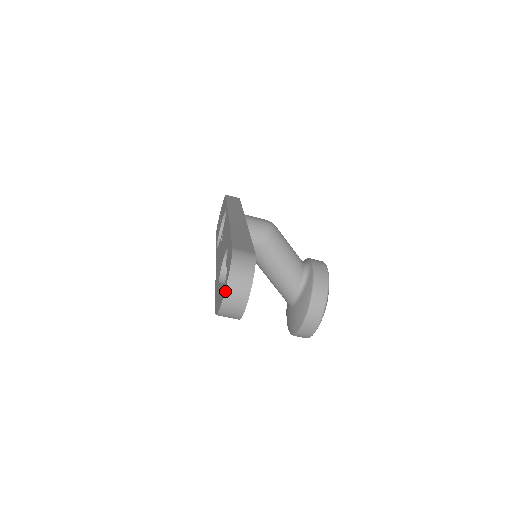
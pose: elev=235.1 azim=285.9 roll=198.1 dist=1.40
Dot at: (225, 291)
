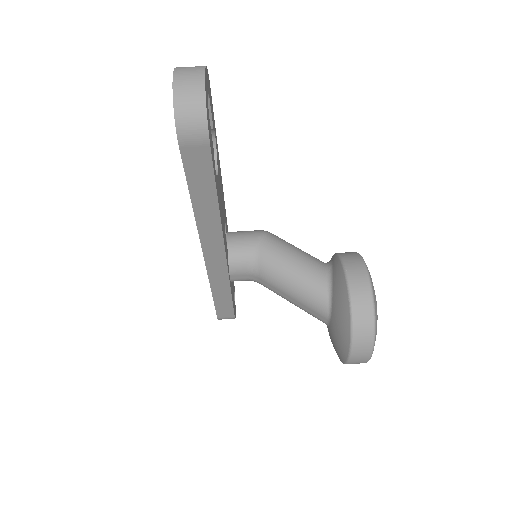
Dot at: (173, 75)
